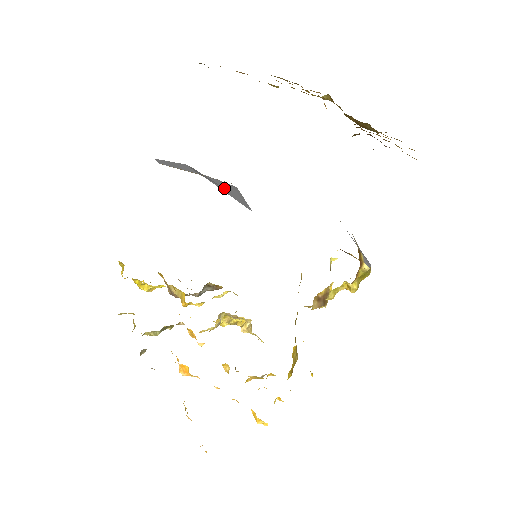
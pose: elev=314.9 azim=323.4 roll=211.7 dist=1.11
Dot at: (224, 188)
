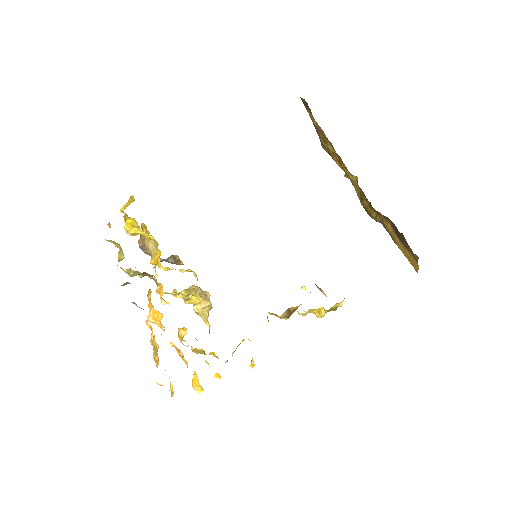
Dot at: occluded
